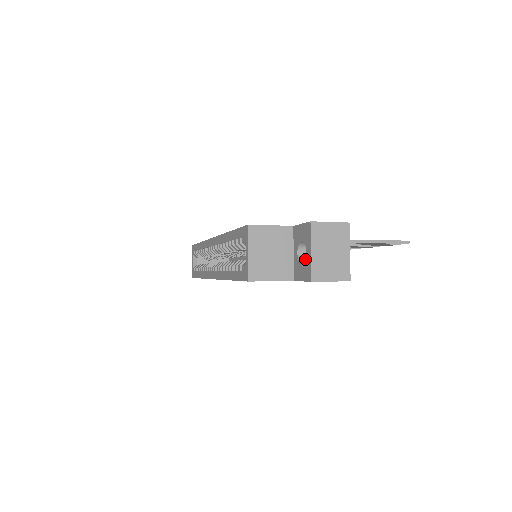
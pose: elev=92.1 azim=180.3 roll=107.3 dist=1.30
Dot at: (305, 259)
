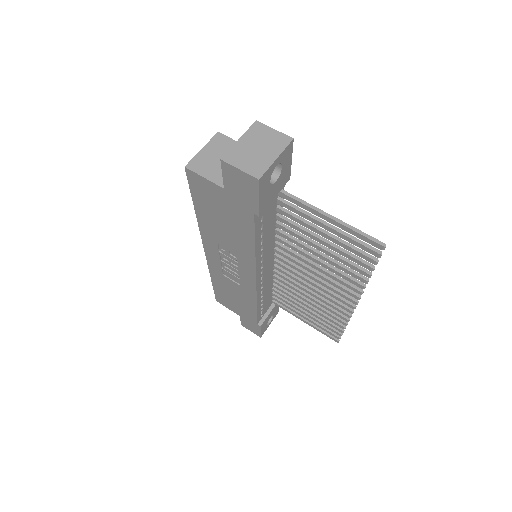
Dot at: occluded
